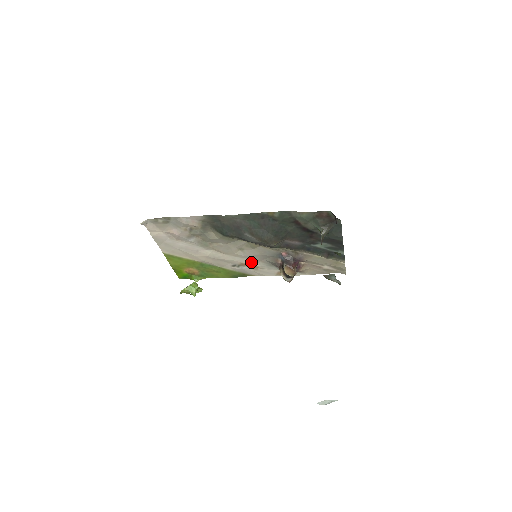
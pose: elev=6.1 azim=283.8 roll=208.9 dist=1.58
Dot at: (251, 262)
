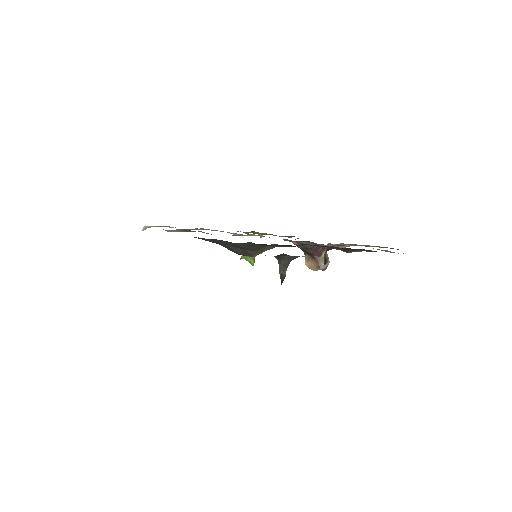
Dot at: occluded
